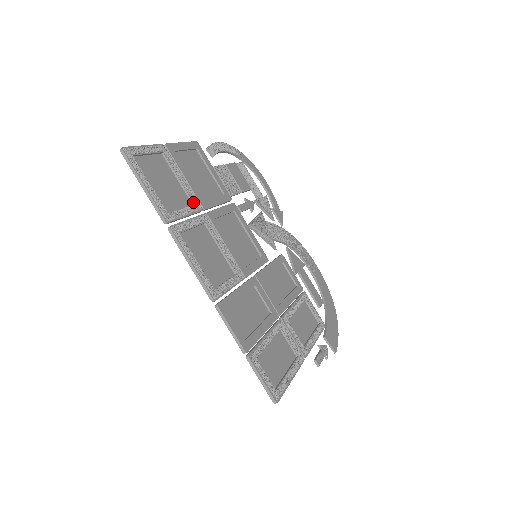
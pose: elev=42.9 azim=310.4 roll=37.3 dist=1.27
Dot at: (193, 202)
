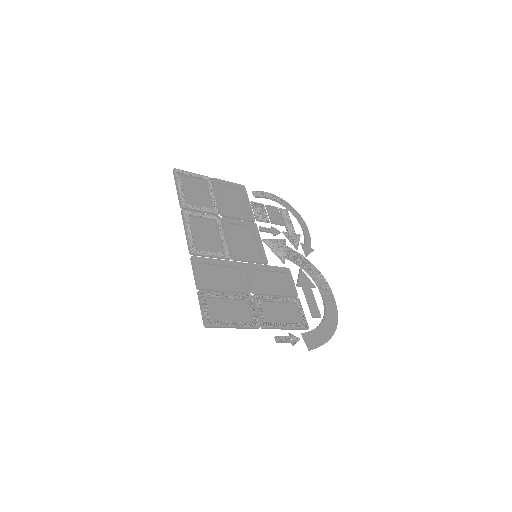
Dot at: (213, 208)
